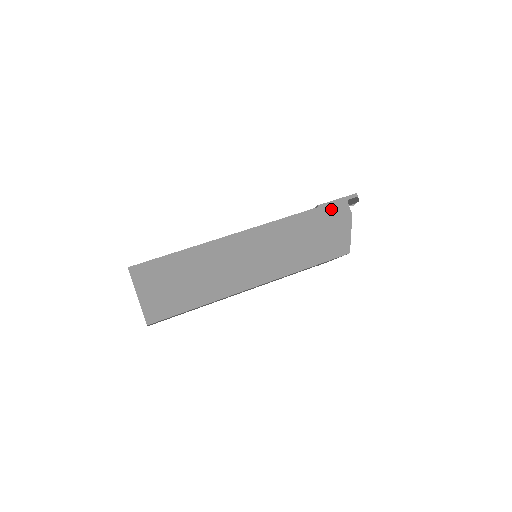
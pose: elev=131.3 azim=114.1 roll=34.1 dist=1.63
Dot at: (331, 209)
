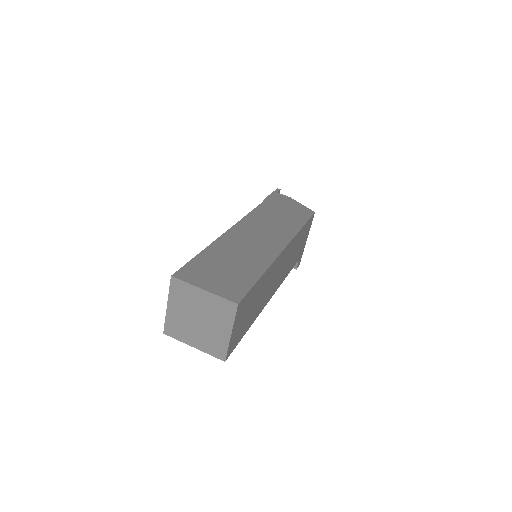
Dot at: (274, 198)
